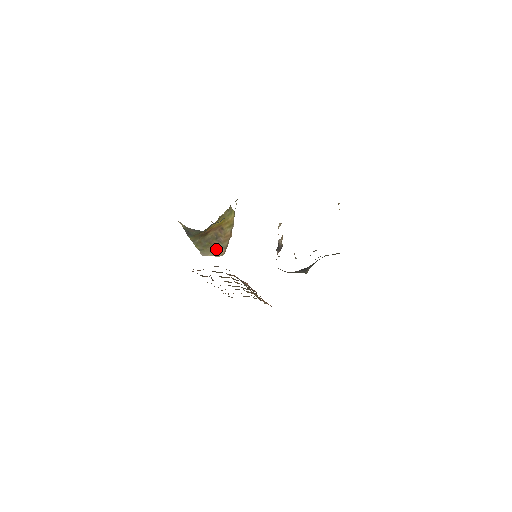
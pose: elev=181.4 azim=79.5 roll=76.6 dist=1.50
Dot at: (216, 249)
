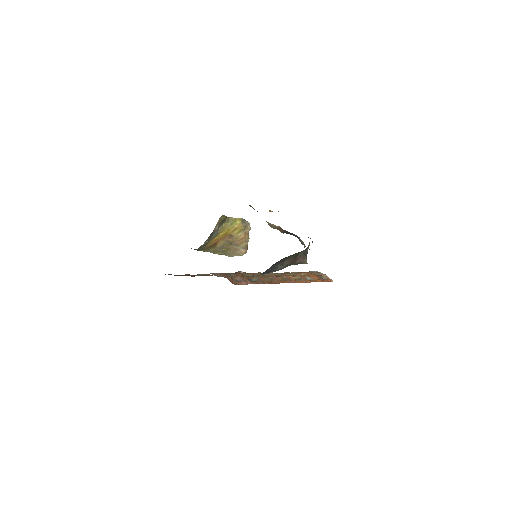
Dot at: (236, 251)
